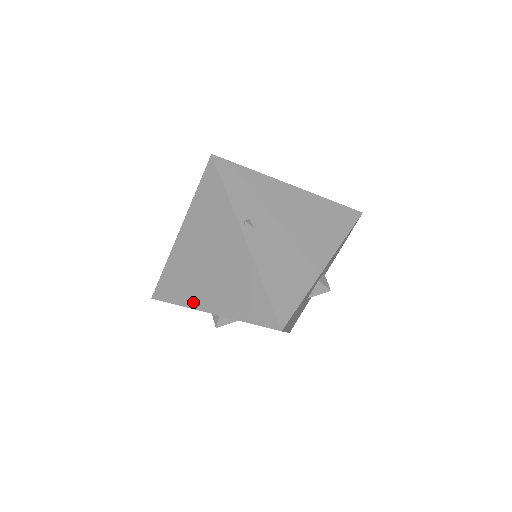
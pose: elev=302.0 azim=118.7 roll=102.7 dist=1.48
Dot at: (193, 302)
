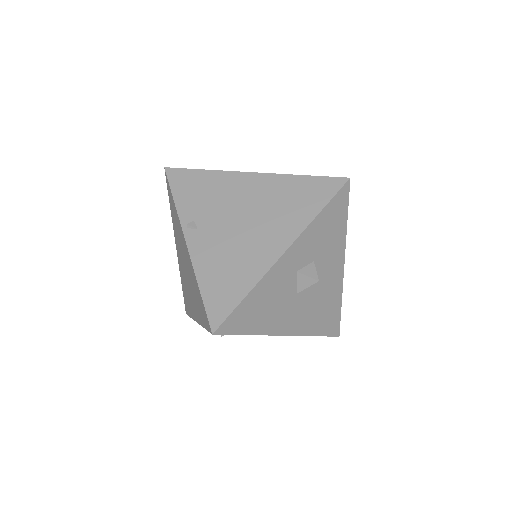
Dot at: (192, 313)
